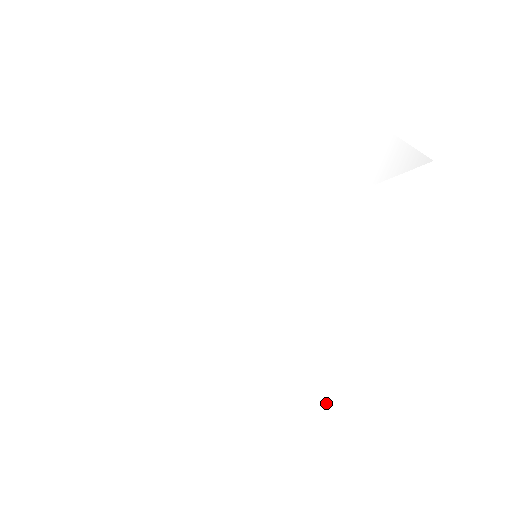
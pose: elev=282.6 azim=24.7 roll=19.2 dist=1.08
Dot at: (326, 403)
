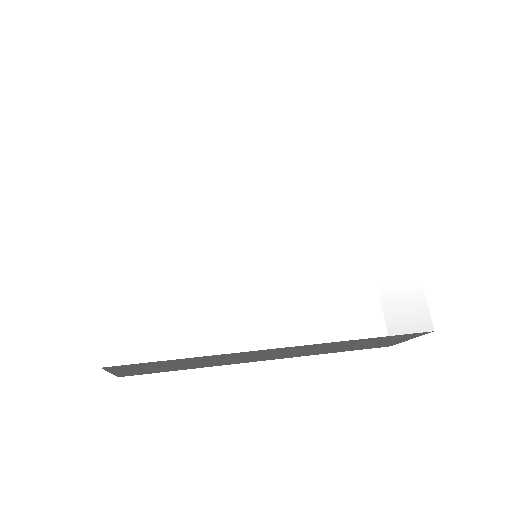
Dot at: (171, 349)
